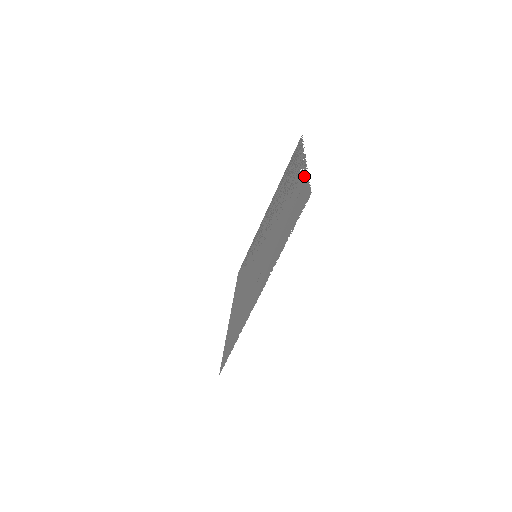
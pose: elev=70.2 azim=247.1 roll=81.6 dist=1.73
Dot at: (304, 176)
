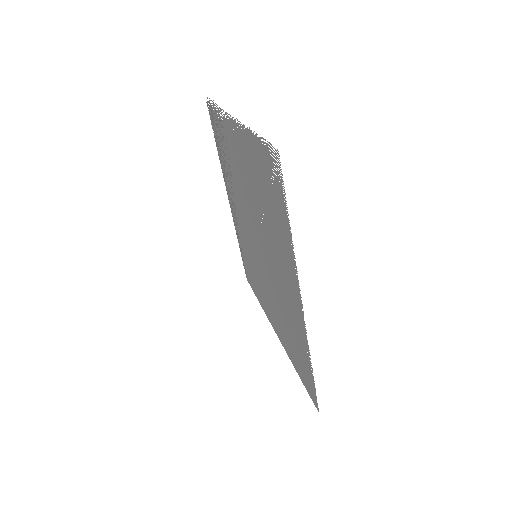
Dot at: (248, 137)
